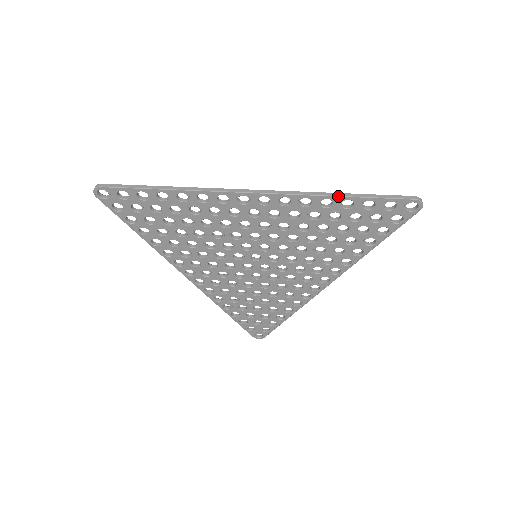
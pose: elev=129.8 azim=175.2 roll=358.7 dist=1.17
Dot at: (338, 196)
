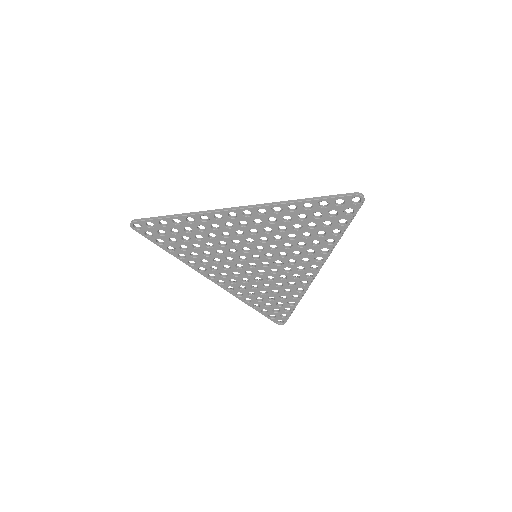
Dot at: (298, 202)
